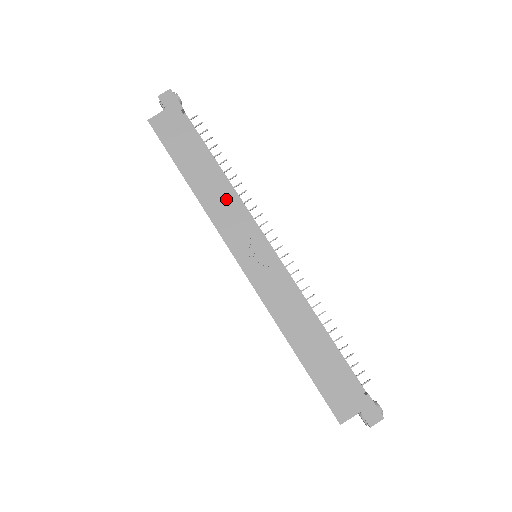
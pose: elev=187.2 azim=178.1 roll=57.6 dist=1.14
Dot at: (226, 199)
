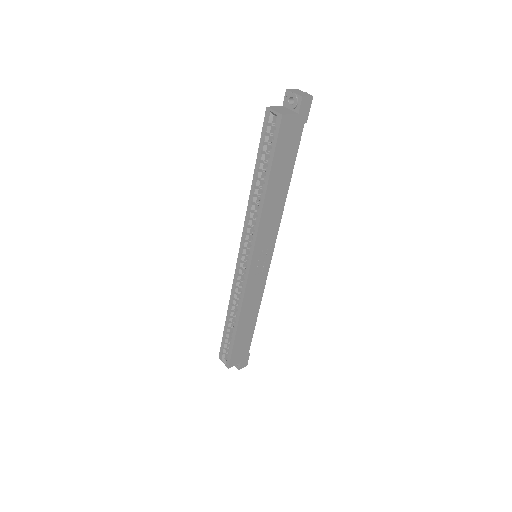
Dot at: (276, 215)
